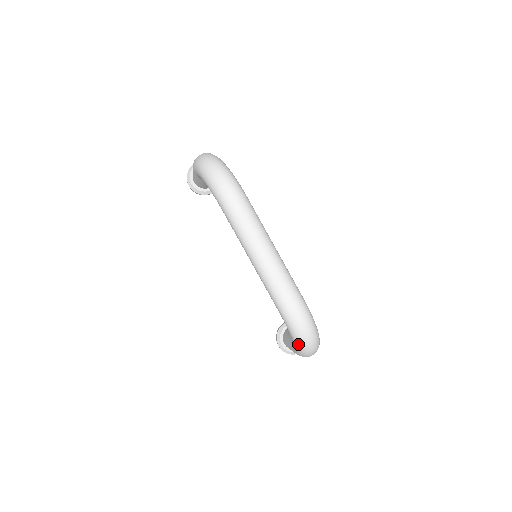
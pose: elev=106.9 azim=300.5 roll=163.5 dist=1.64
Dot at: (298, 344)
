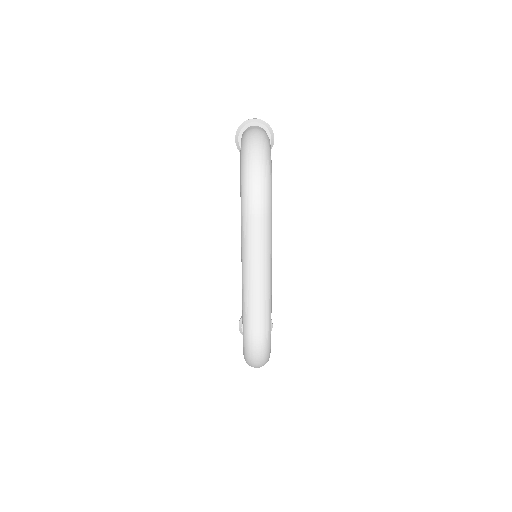
Dot at: (245, 359)
